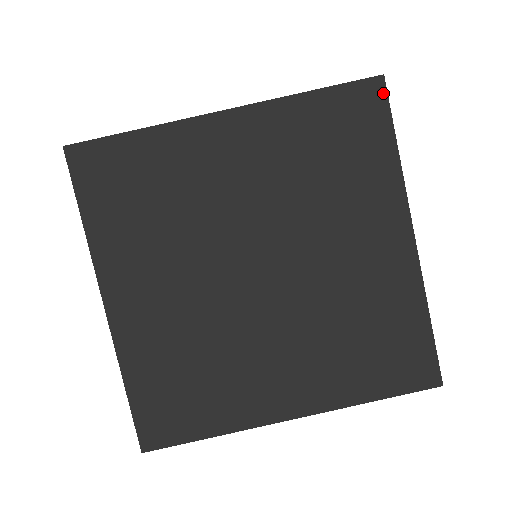
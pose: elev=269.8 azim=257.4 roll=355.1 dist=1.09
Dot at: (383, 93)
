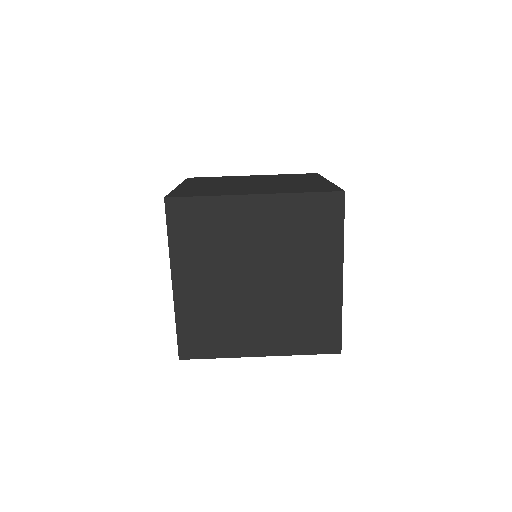
Dot at: (342, 201)
